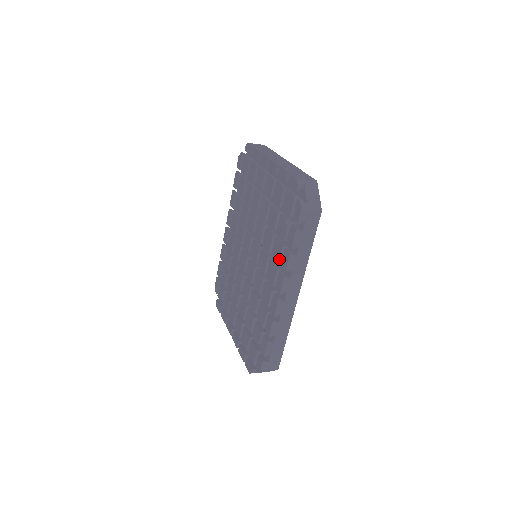
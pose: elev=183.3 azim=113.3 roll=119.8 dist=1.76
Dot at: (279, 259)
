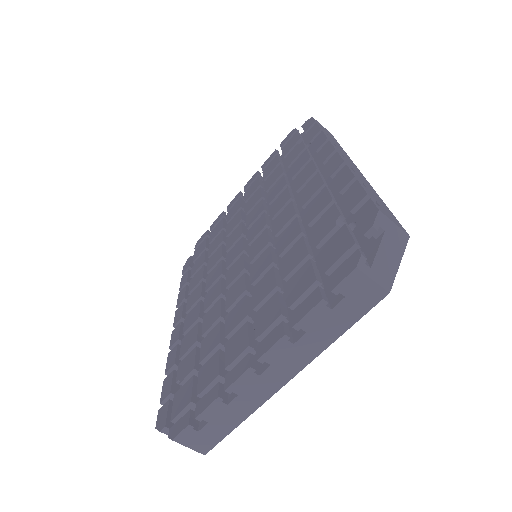
Dot at: (309, 155)
